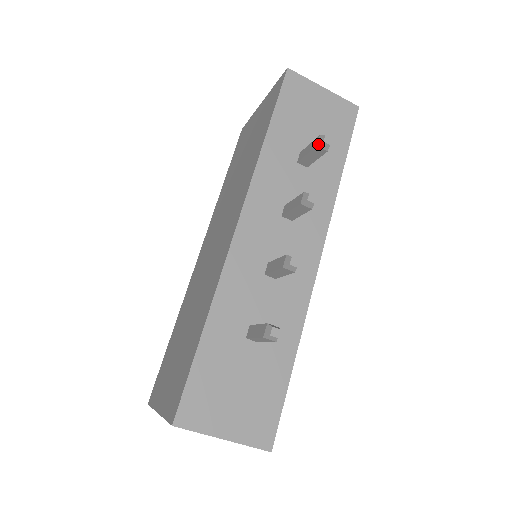
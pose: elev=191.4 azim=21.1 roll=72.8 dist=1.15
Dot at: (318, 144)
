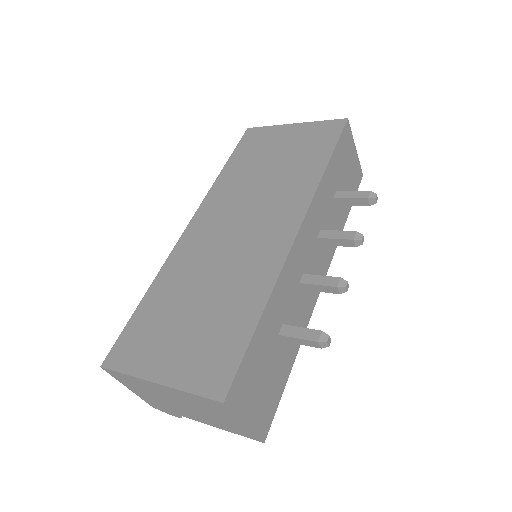
Dot at: (370, 198)
